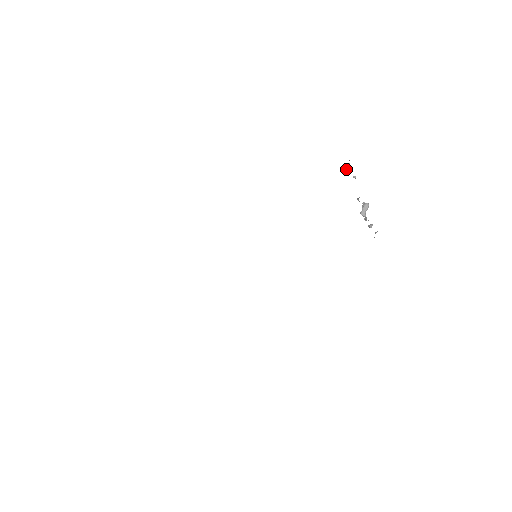
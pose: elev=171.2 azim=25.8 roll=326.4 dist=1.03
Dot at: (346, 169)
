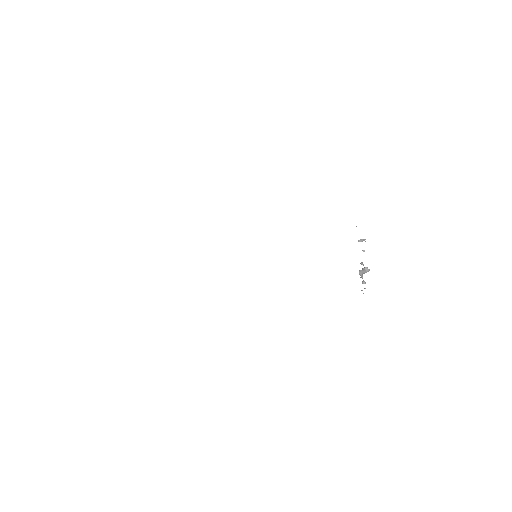
Dot at: occluded
